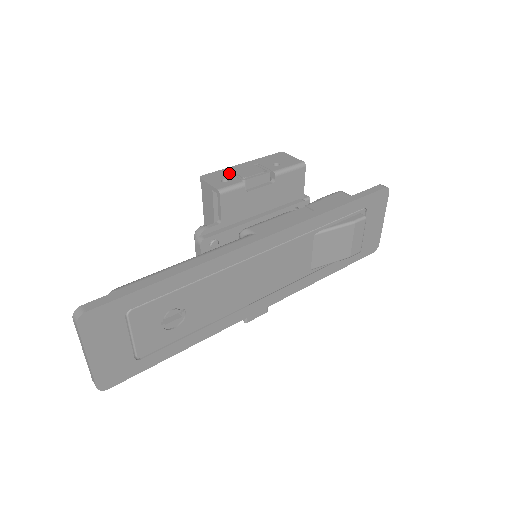
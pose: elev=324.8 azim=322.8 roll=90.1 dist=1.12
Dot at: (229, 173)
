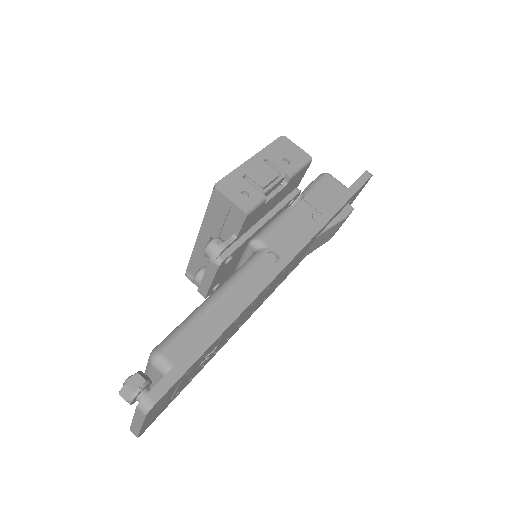
Dot at: (244, 179)
